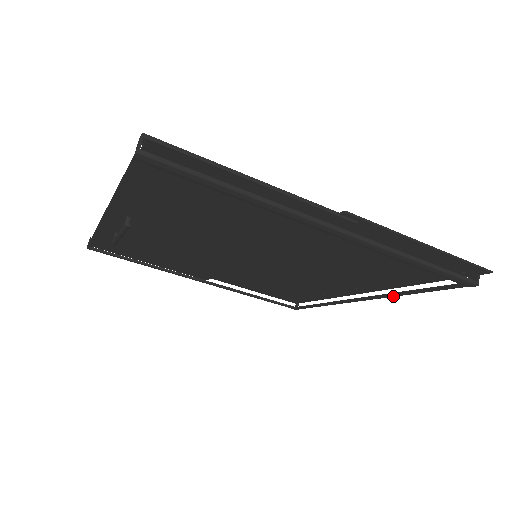
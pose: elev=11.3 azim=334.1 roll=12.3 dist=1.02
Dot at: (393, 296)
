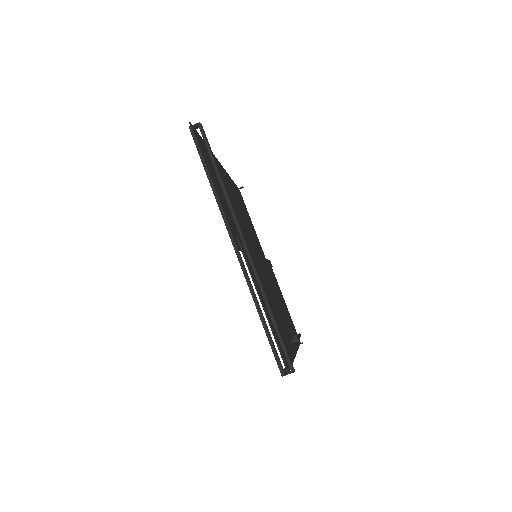
Dot at: occluded
